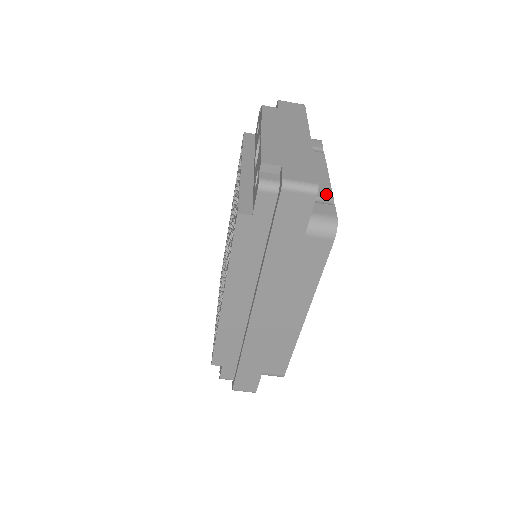
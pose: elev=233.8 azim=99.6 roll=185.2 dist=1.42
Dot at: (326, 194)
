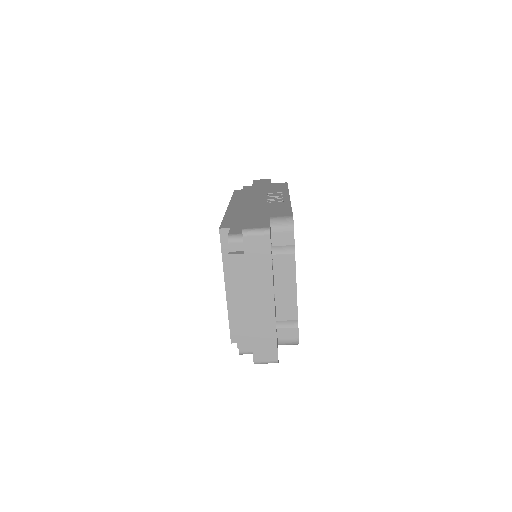
Dot at: (292, 316)
